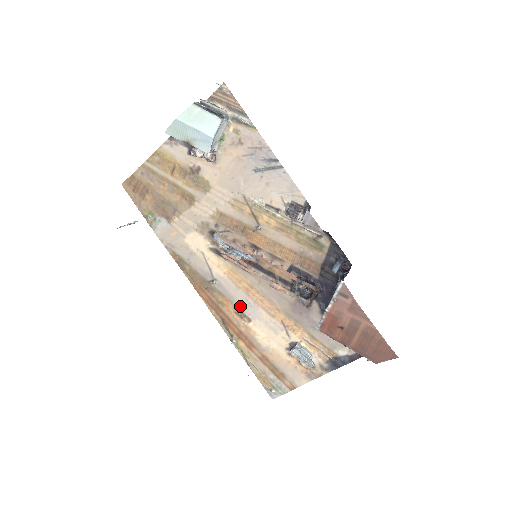
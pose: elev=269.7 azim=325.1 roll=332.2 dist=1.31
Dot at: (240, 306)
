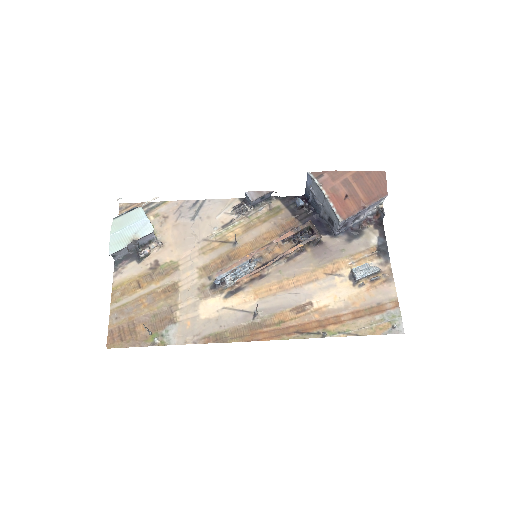
Dot at: (292, 304)
